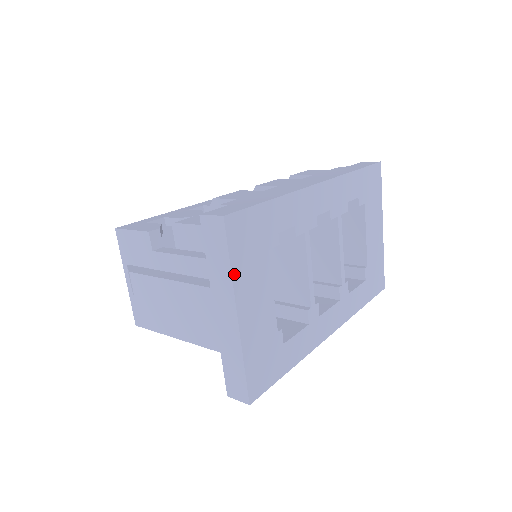
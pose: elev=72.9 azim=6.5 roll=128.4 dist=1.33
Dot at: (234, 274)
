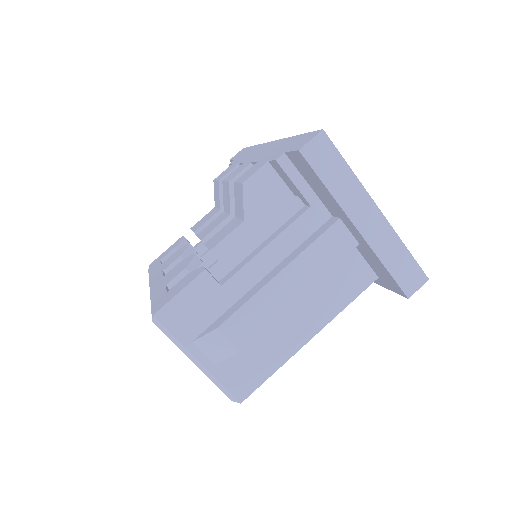
Dot at: (354, 176)
